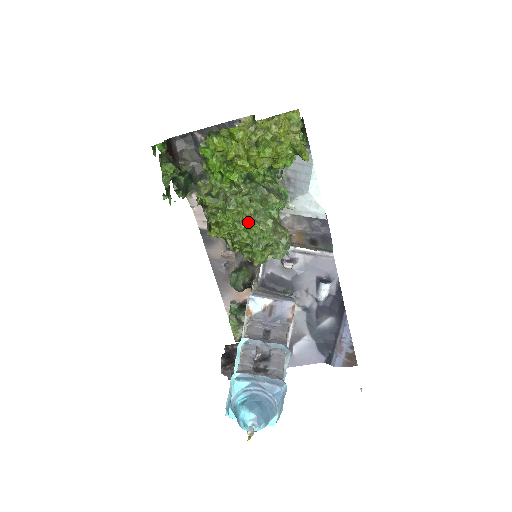
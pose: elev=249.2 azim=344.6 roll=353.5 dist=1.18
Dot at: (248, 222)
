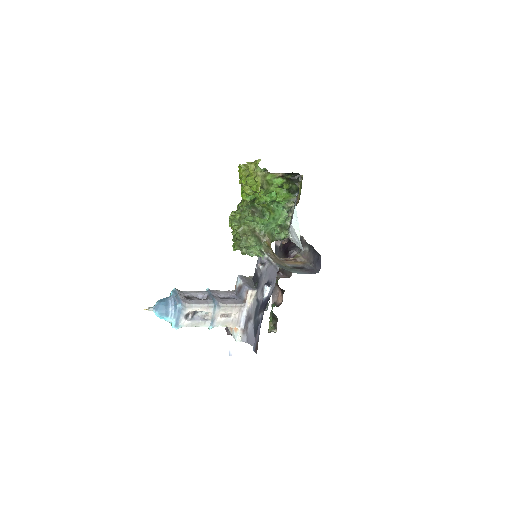
Dot at: (233, 221)
